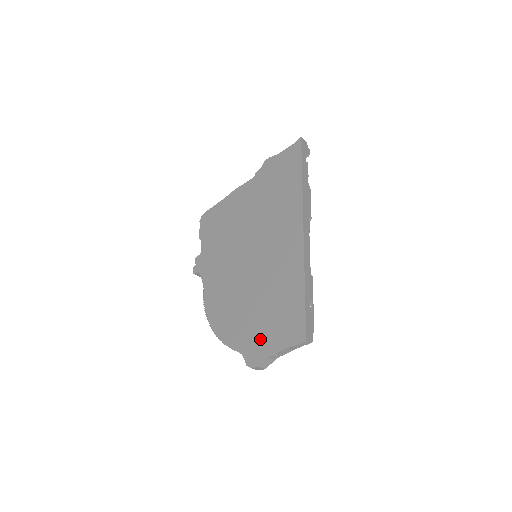
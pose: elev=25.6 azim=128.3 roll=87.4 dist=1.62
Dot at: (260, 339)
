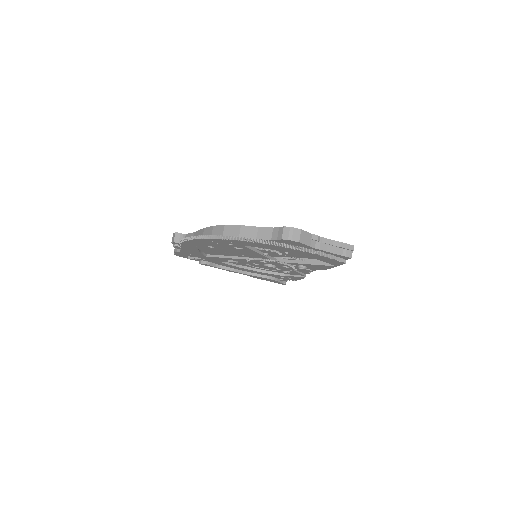
Dot at: occluded
